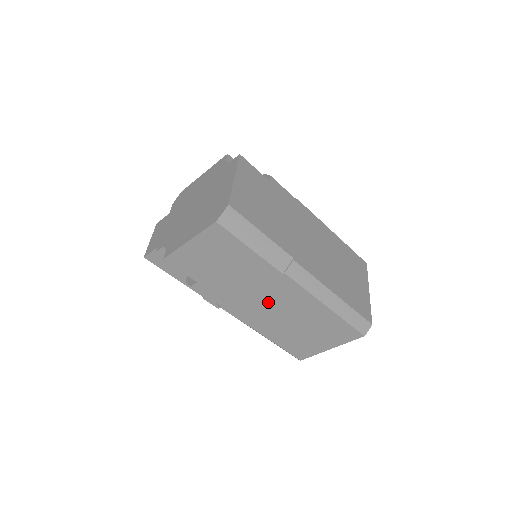
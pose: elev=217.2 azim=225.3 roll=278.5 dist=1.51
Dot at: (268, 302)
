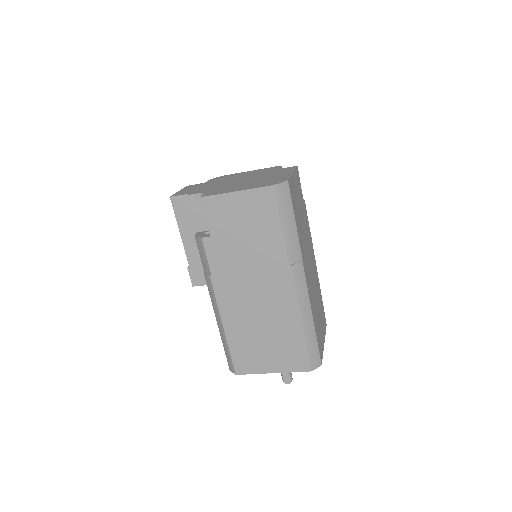
Dot at: (255, 290)
